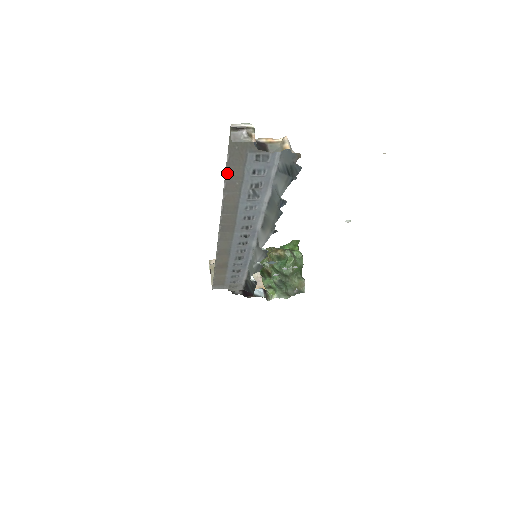
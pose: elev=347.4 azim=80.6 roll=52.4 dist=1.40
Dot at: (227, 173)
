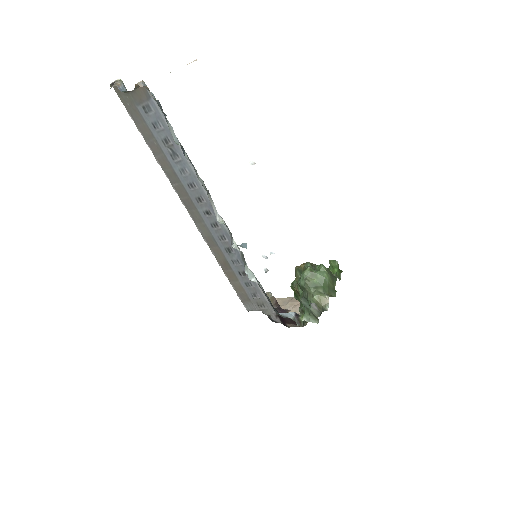
Dot at: (142, 134)
